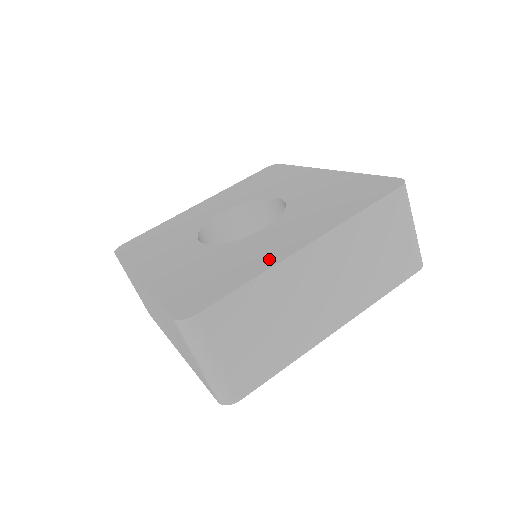
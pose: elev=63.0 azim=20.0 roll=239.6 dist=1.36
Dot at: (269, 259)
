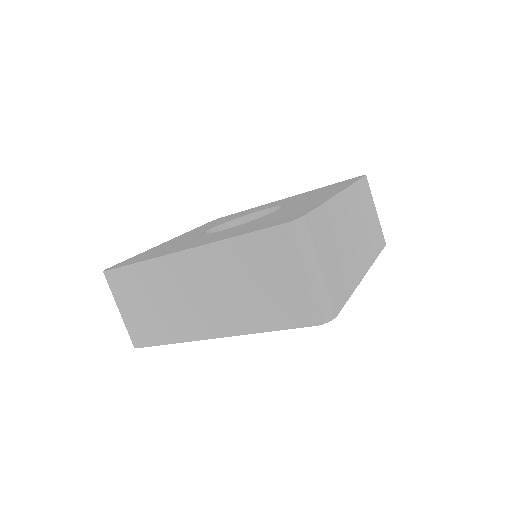
Dot at: (320, 200)
